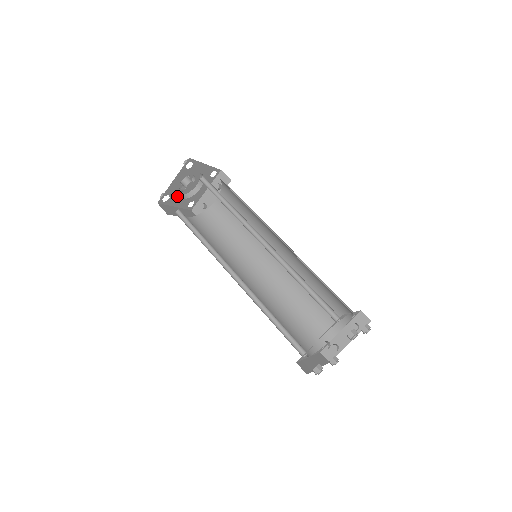
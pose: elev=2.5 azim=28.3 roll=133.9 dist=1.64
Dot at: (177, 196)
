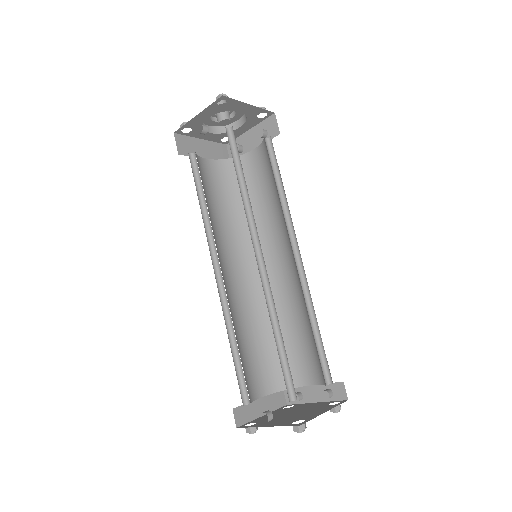
Dot at: occluded
